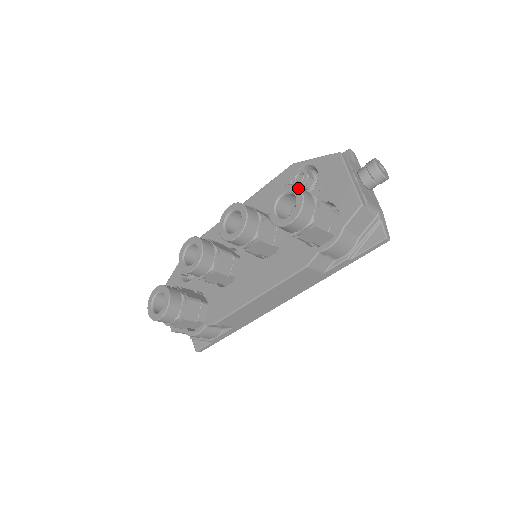
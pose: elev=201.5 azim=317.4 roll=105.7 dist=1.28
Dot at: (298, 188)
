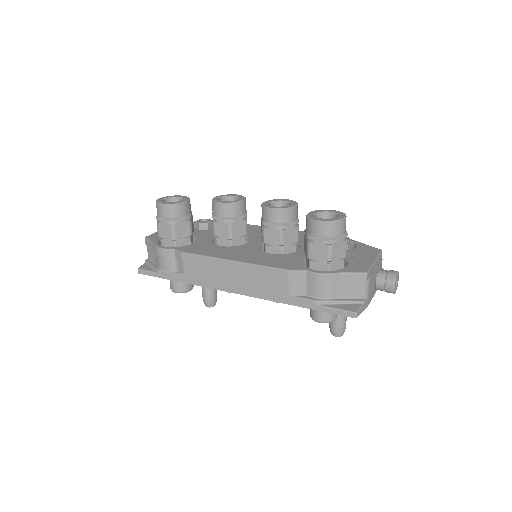
Dot at: (345, 215)
